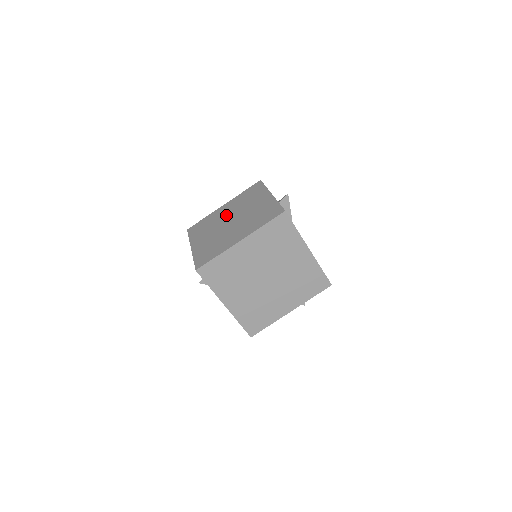
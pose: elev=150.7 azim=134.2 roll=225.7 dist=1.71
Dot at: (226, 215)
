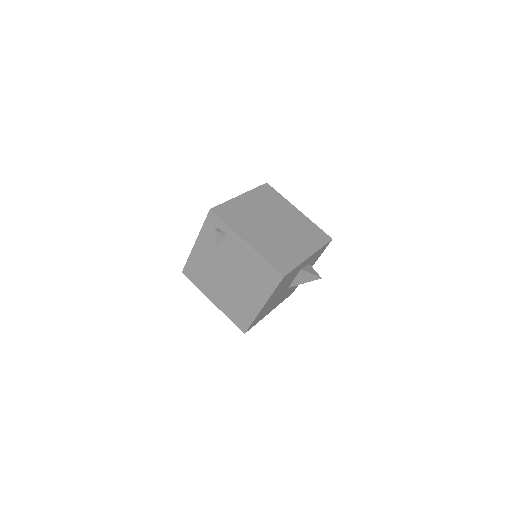
Dot at: occluded
